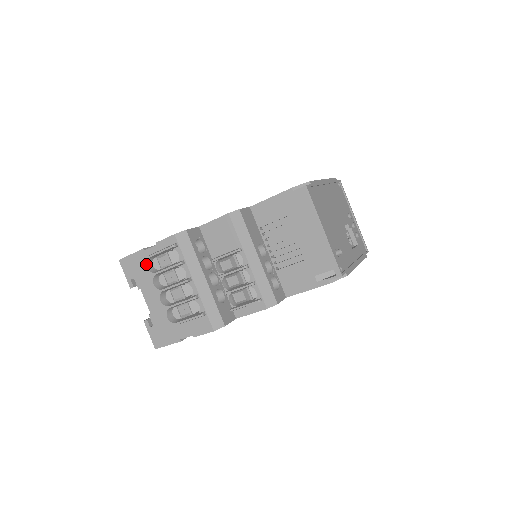
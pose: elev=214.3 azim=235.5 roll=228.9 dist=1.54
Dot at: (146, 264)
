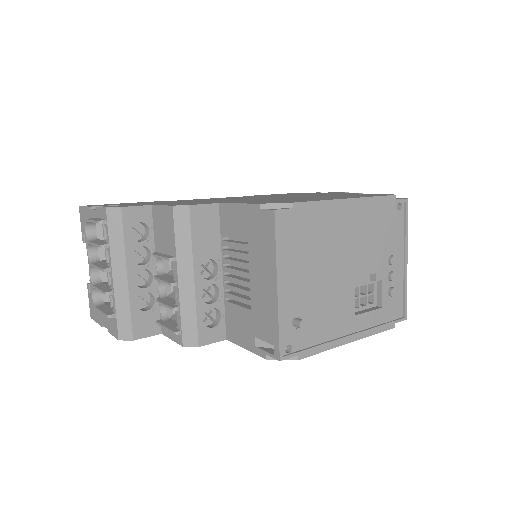
Dot at: (85, 227)
